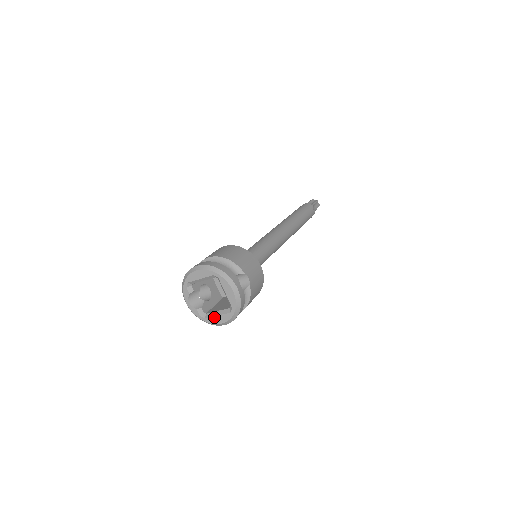
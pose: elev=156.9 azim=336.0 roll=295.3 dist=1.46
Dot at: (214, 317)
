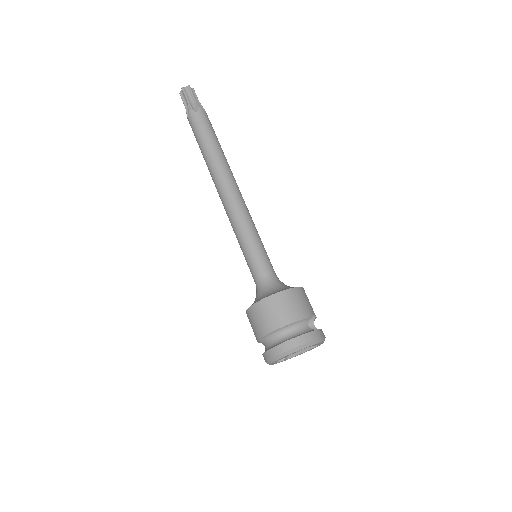
Dot at: occluded
